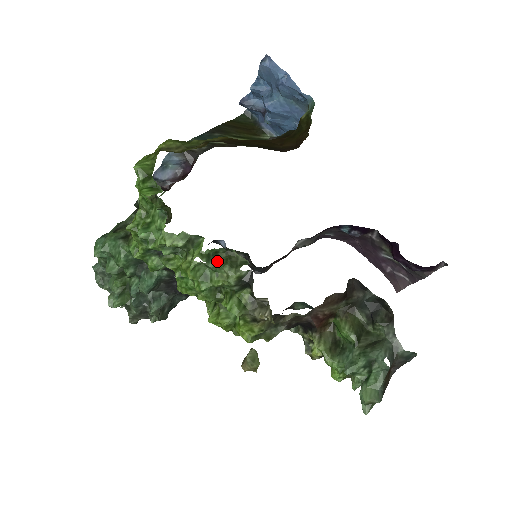
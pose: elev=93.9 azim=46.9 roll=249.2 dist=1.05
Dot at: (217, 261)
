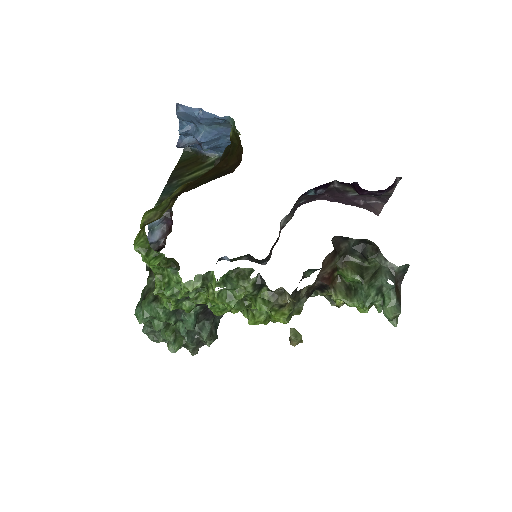
Dot at: (231, 282)
